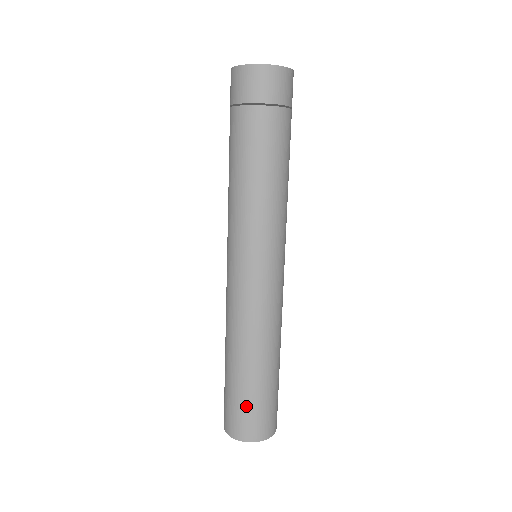
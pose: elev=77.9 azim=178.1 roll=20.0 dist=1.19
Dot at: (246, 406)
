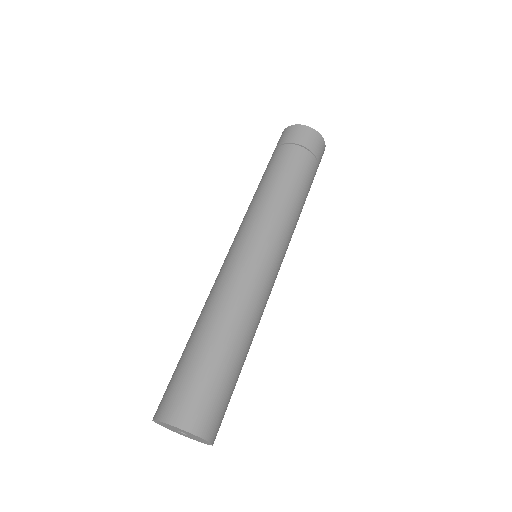
Dot at: (219, 390)
